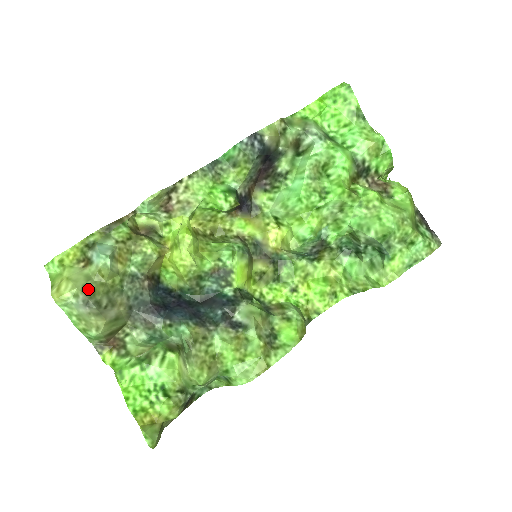
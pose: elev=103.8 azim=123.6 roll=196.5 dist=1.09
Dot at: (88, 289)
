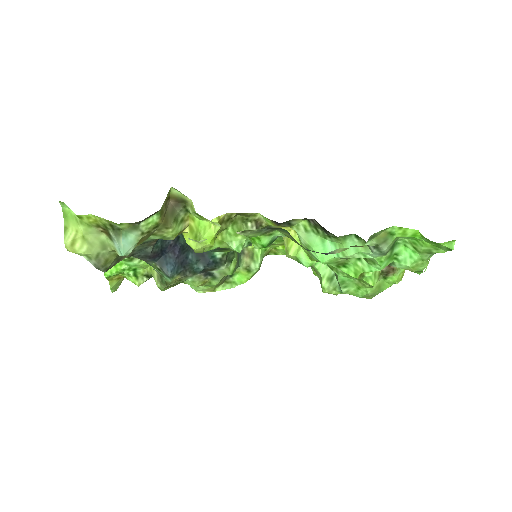
Dot at: (102, 258)
